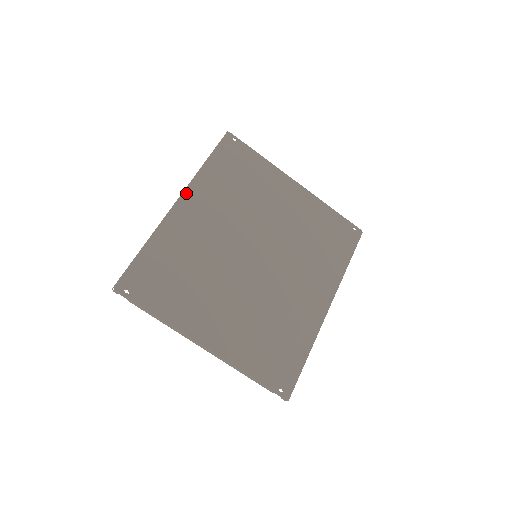
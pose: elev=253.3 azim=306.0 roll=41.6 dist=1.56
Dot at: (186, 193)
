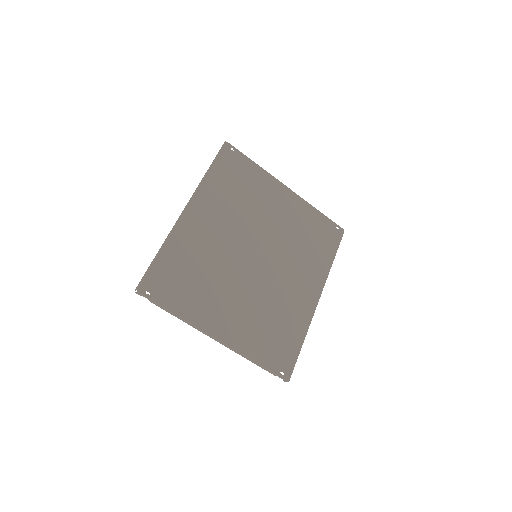
Dot at: (193, 200)
